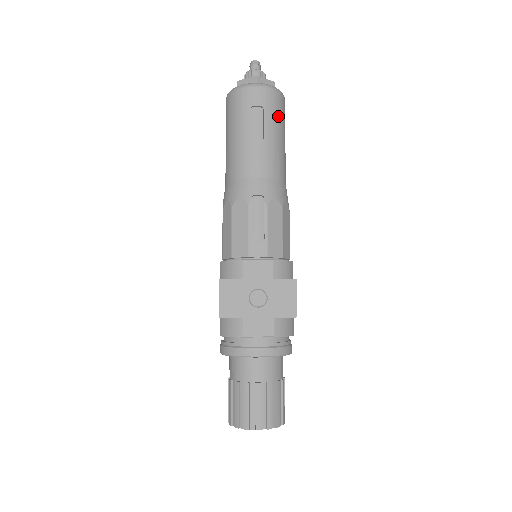
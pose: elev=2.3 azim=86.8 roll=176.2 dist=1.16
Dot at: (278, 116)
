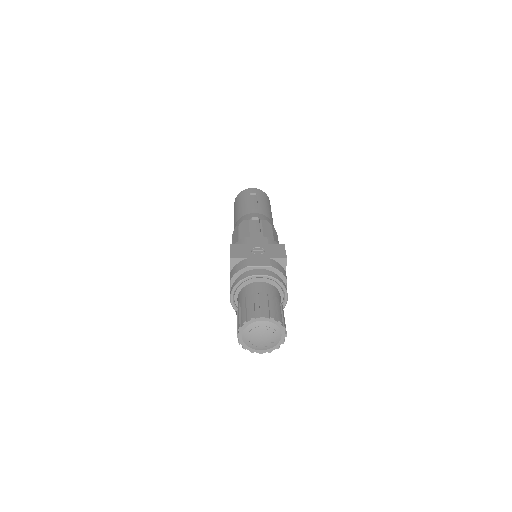
Dot at: (266, 200)
